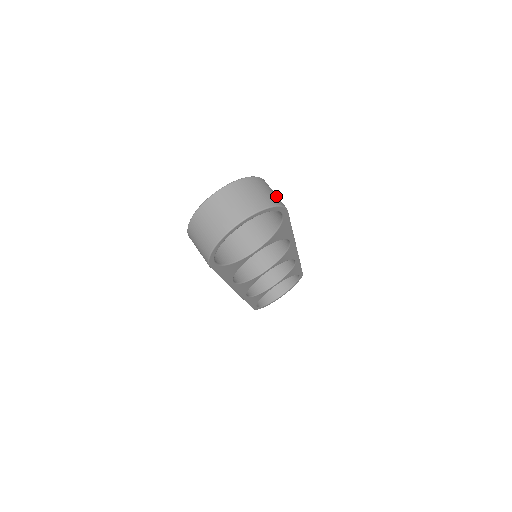
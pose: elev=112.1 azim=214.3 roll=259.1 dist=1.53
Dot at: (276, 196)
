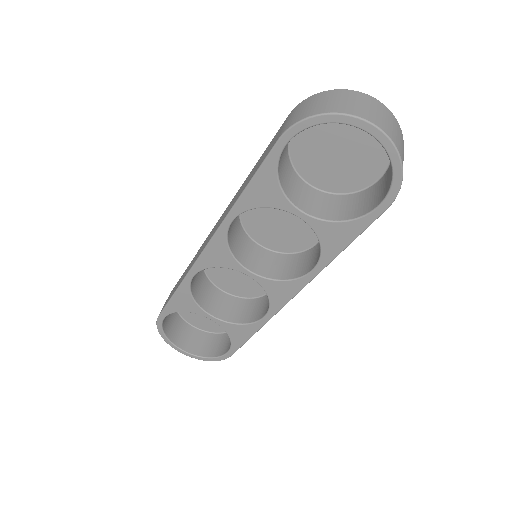
Dot at: occluded
